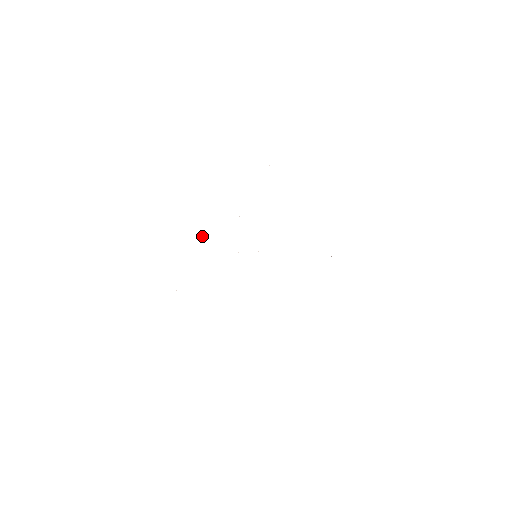
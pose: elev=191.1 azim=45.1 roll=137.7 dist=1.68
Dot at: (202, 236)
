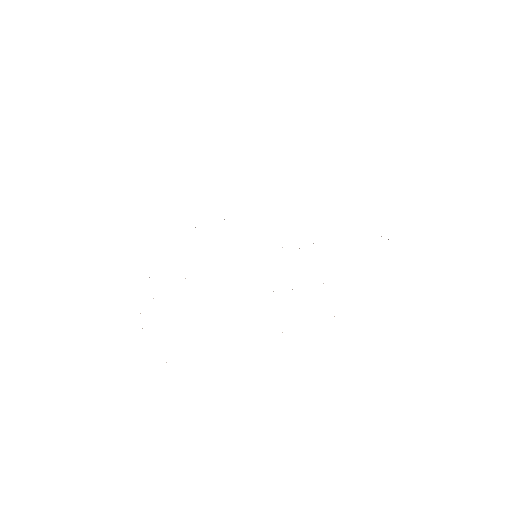
Dot at: occluded
